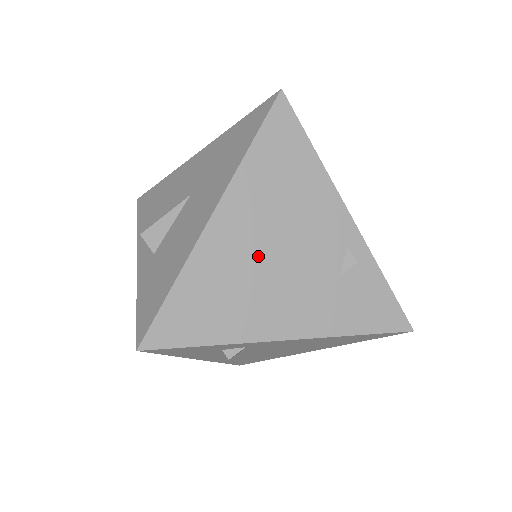
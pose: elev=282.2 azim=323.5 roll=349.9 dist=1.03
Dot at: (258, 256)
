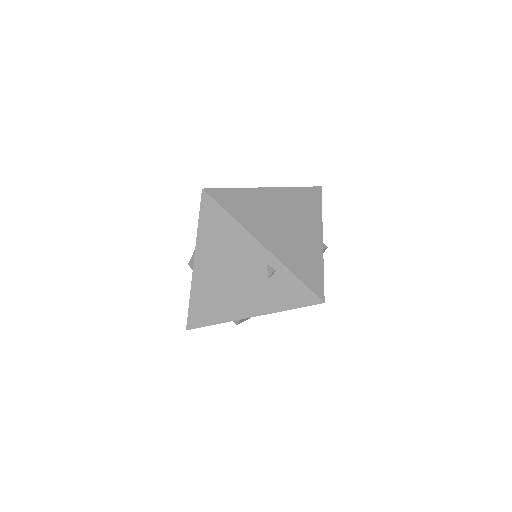
Dot at: (222, 279)
